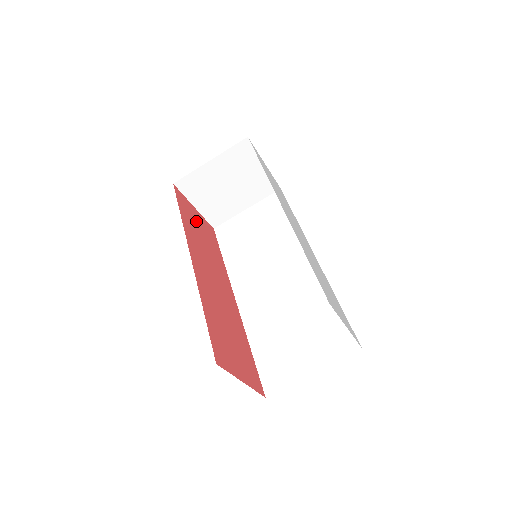
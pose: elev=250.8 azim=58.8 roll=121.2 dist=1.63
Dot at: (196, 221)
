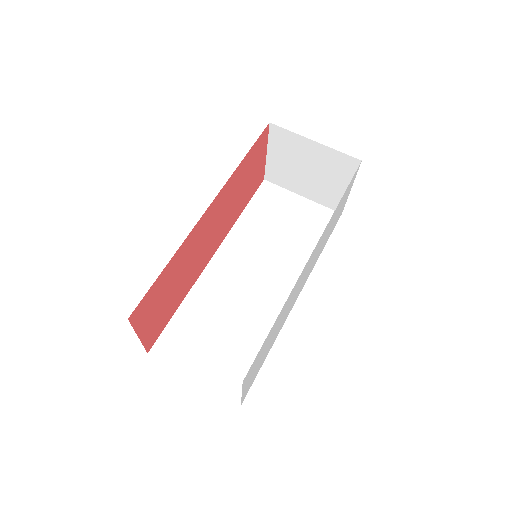
Dot at: (253, 168)
